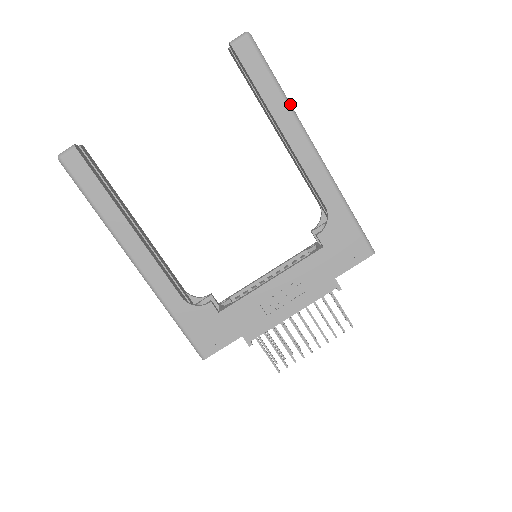
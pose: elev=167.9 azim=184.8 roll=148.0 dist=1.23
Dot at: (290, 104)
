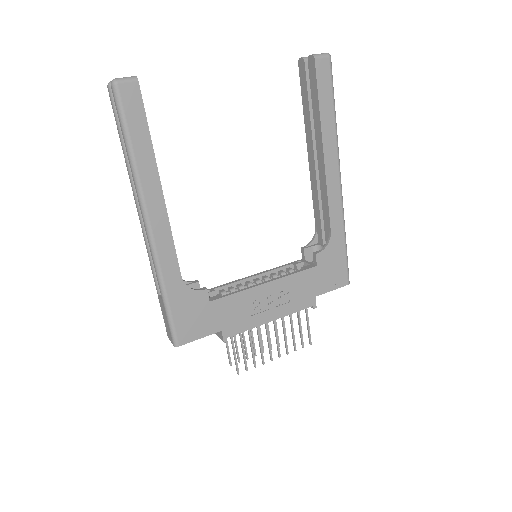
Dot at: occluded
